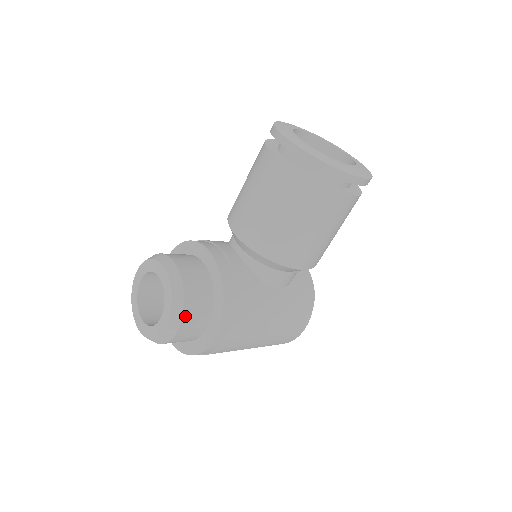
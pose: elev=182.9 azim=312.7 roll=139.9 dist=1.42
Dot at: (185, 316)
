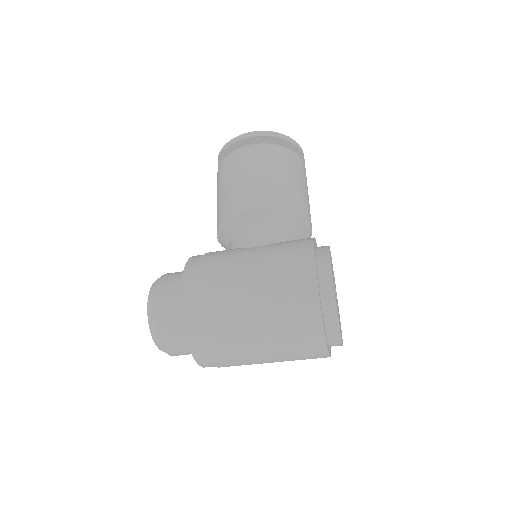
Dot at: (159, 286)
